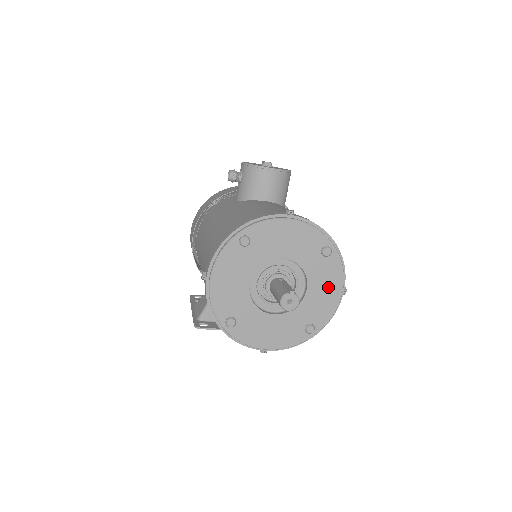
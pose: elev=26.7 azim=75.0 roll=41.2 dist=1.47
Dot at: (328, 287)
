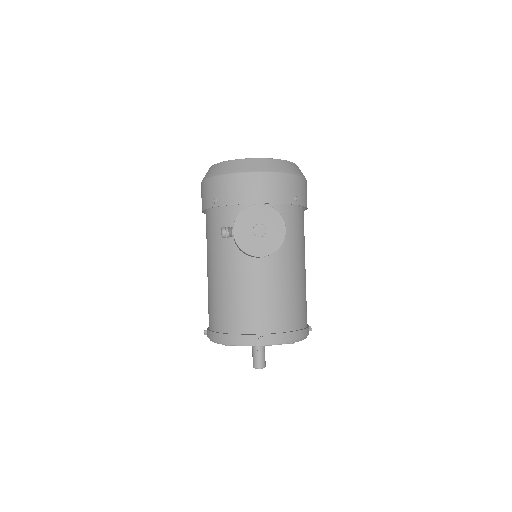
Dot at: occluded
